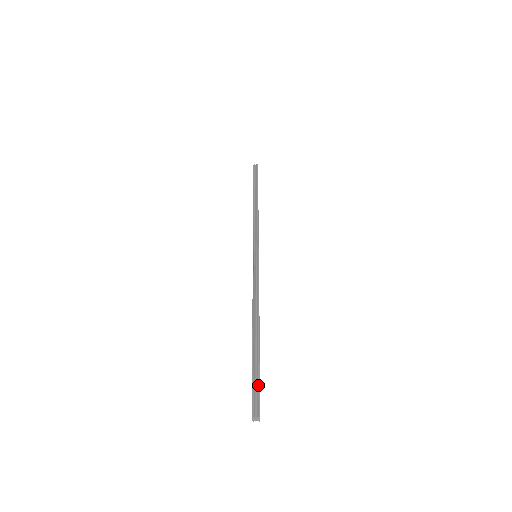
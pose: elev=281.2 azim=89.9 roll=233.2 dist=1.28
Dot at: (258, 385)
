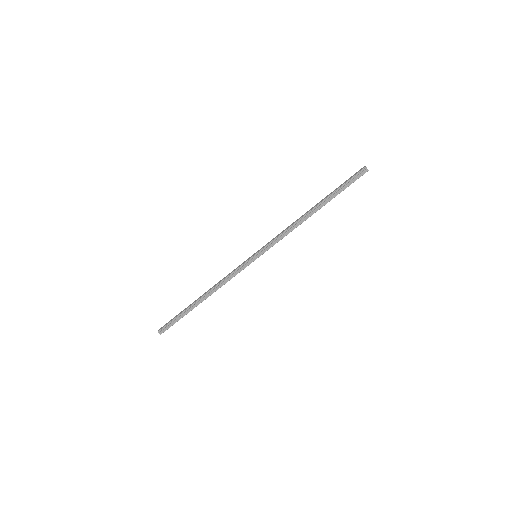
Dot at: (173, 324)
